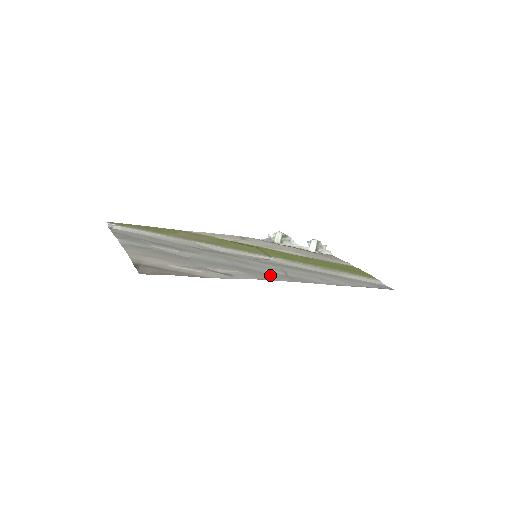
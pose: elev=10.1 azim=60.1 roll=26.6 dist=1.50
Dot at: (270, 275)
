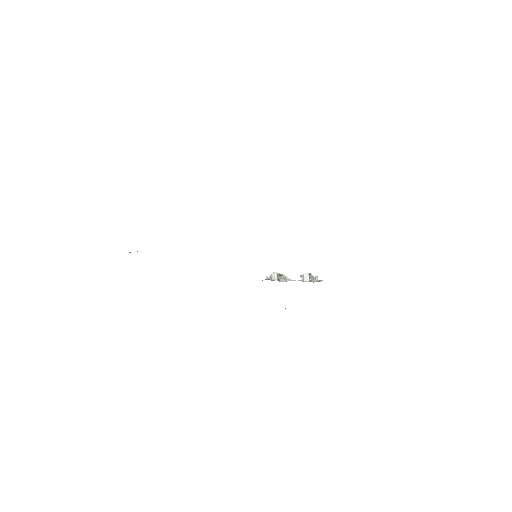
Dot at: occluded
